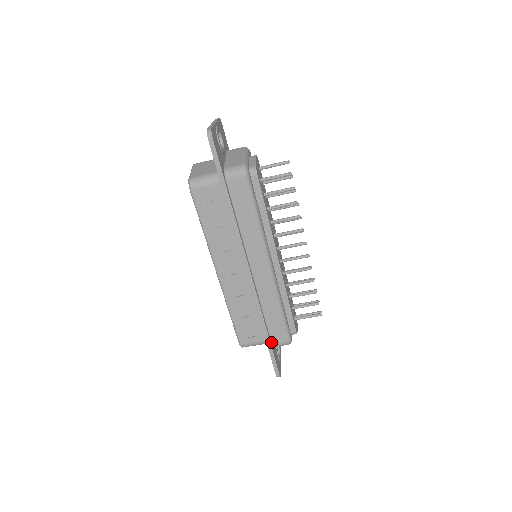
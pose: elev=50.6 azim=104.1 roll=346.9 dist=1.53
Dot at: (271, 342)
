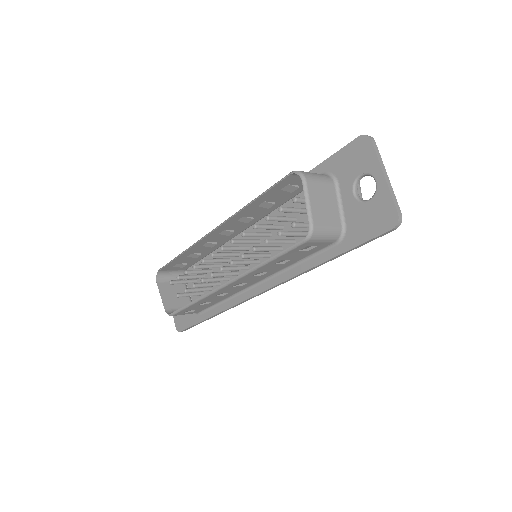
Dot at: occluded
